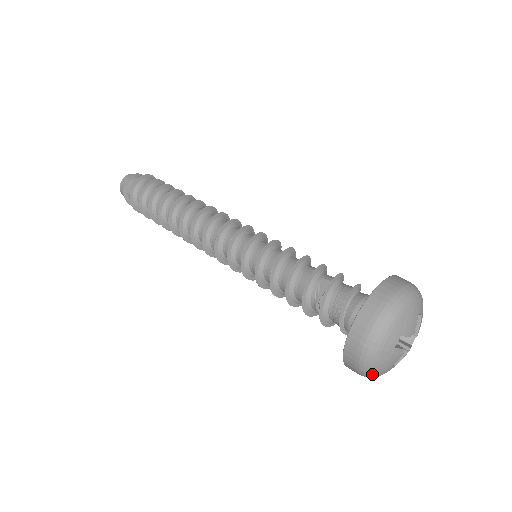
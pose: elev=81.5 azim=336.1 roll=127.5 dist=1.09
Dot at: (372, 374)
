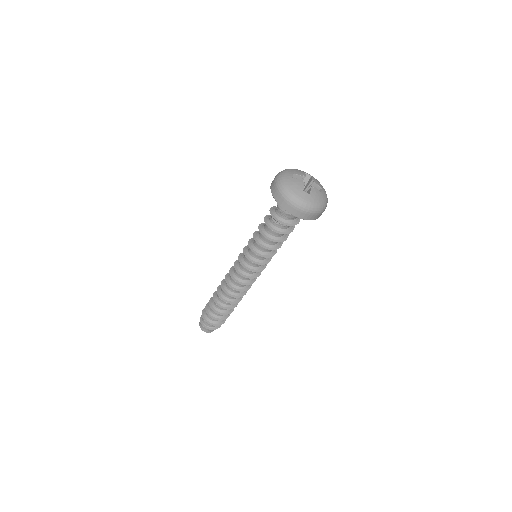
Dot at: (292, 195)
